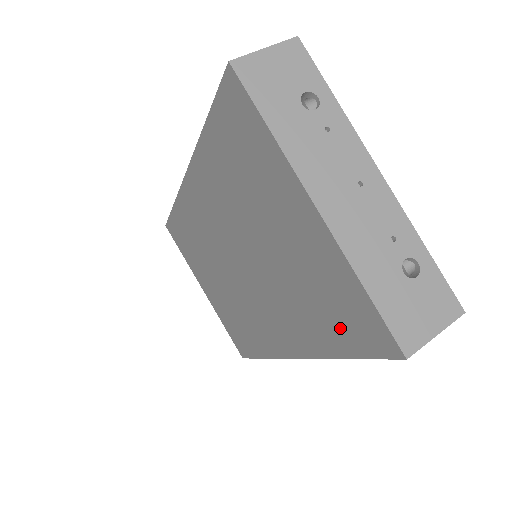
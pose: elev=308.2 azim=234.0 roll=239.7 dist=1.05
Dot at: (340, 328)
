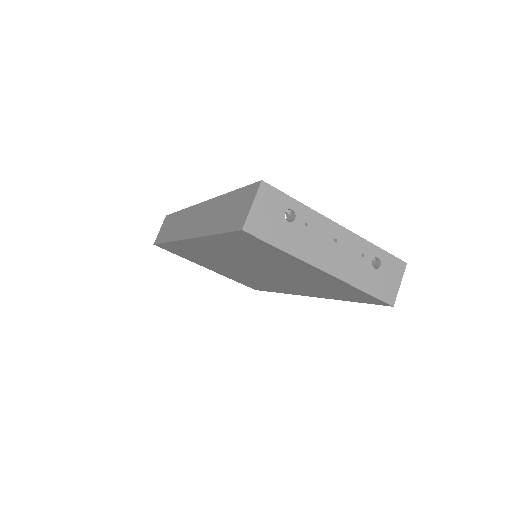
Dot at: (347, 296)
